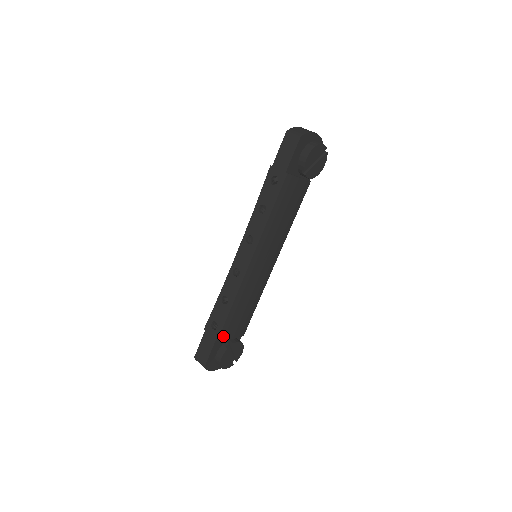
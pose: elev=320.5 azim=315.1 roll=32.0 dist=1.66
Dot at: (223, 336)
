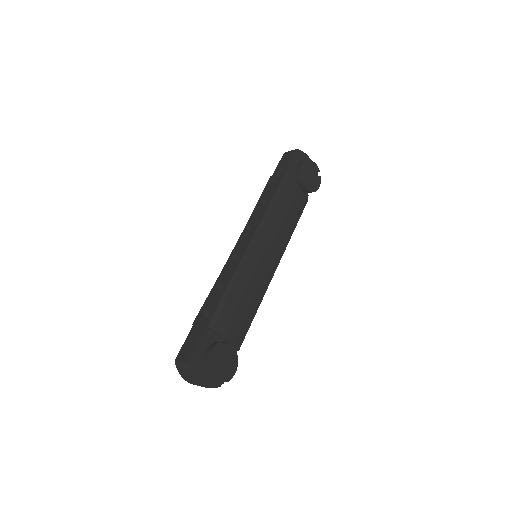
Dot at: (214, 324)
